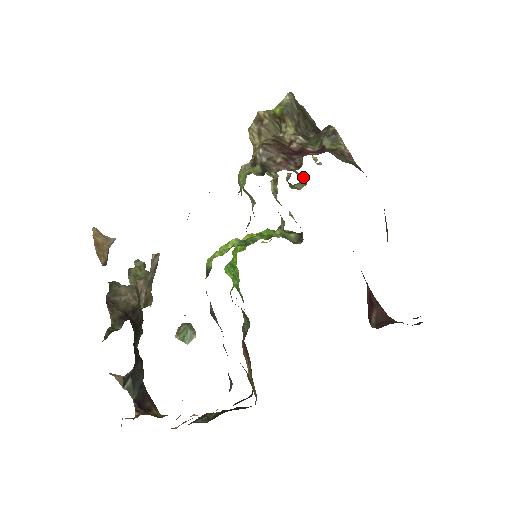
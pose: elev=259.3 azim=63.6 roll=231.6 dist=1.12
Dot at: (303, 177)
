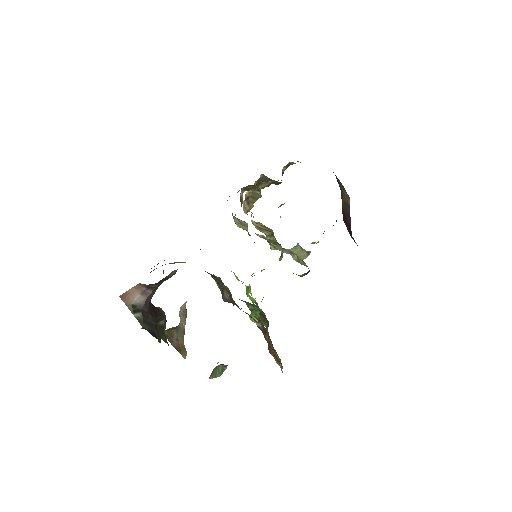
Dot at: occluded
